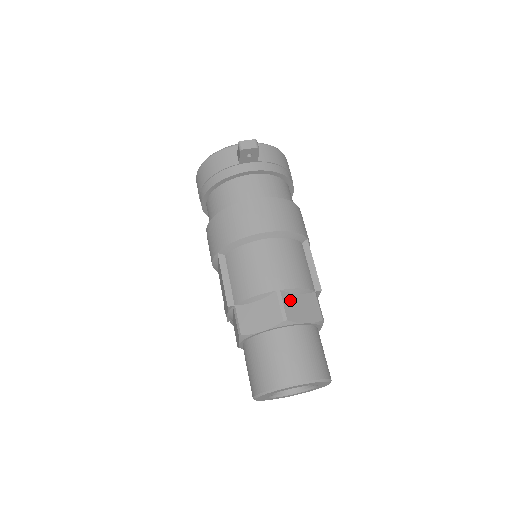
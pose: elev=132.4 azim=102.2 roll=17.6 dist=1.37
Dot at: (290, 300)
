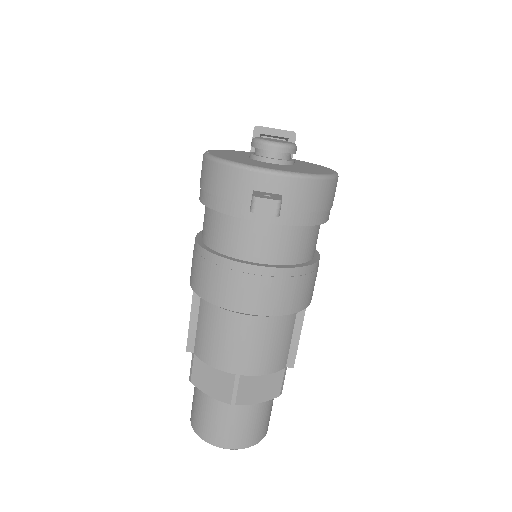
Dot at: (248, 383)
